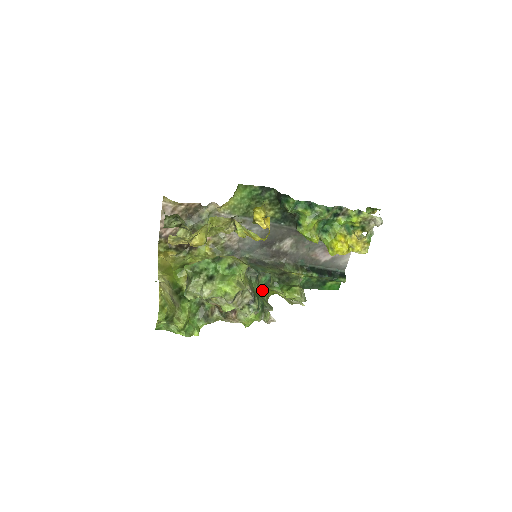
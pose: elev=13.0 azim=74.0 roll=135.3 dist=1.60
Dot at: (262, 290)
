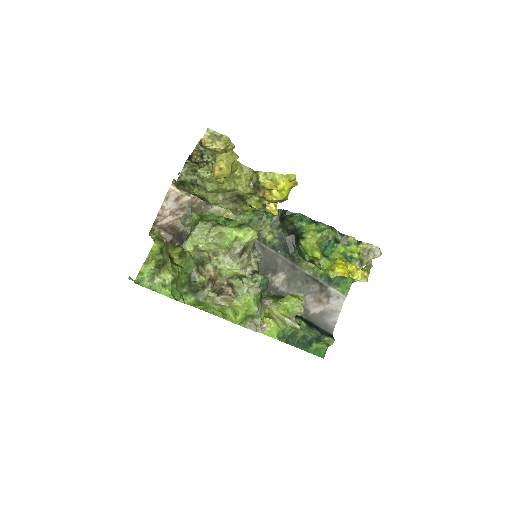
Dot at: occluded
